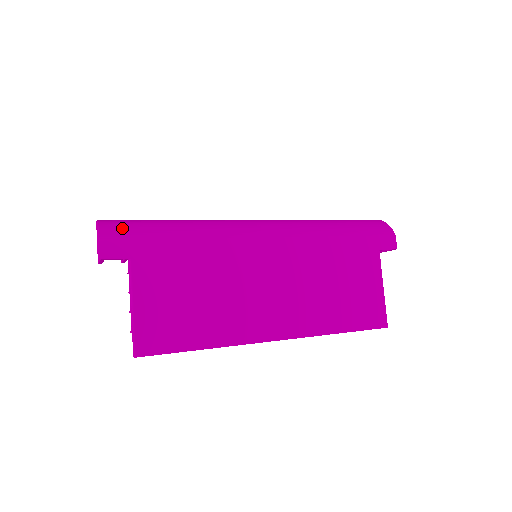
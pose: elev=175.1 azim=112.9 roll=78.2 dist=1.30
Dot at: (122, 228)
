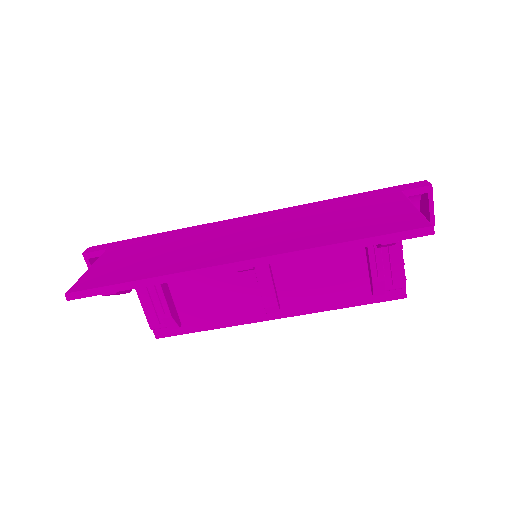
Dot at: occluded
